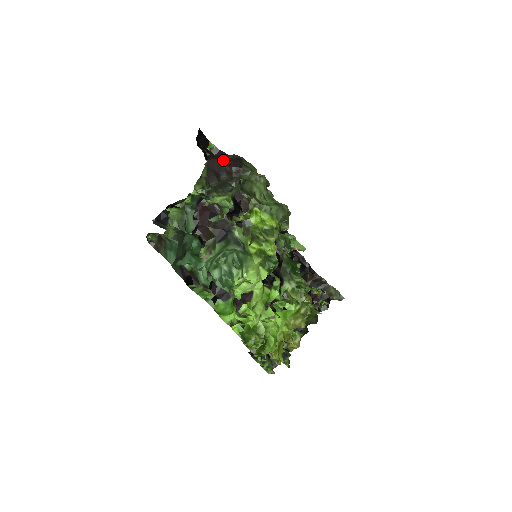
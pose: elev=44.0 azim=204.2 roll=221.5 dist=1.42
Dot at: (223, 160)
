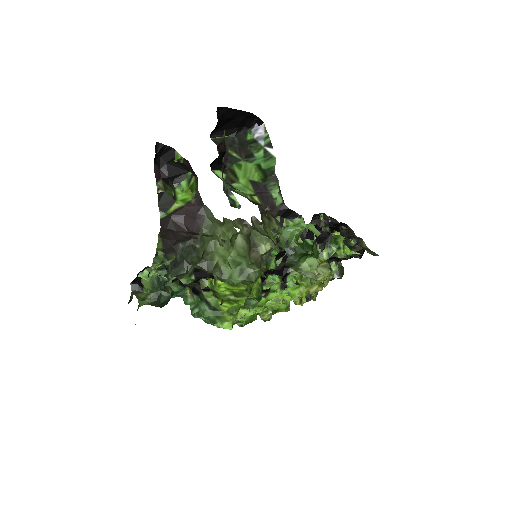
Dot at: (177, 225)
